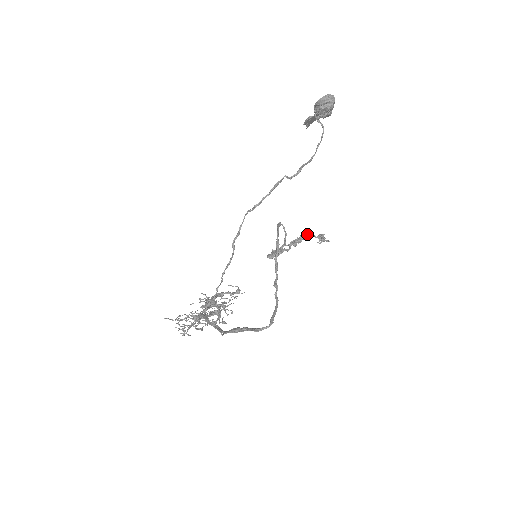
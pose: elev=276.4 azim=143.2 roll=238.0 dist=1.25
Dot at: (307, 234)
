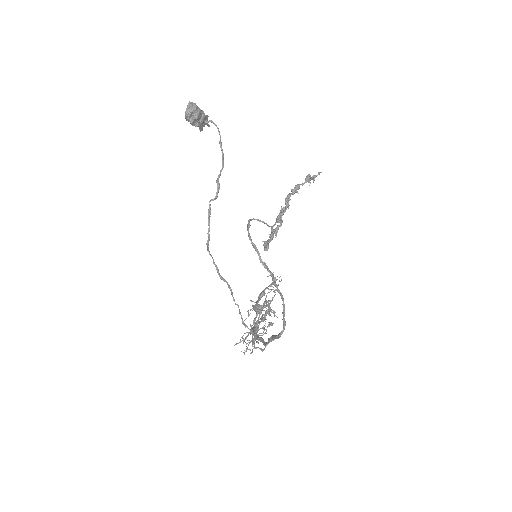
Dot at: occluded
